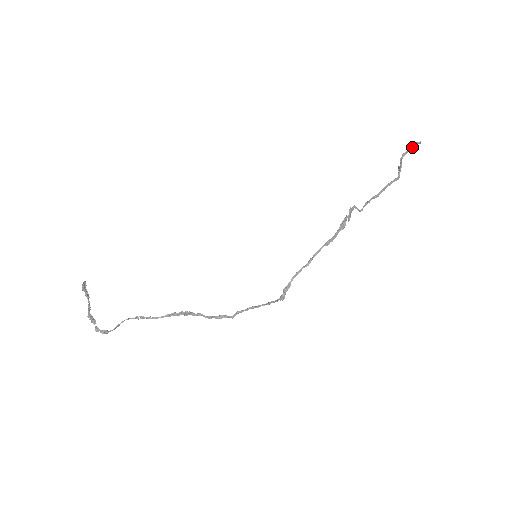
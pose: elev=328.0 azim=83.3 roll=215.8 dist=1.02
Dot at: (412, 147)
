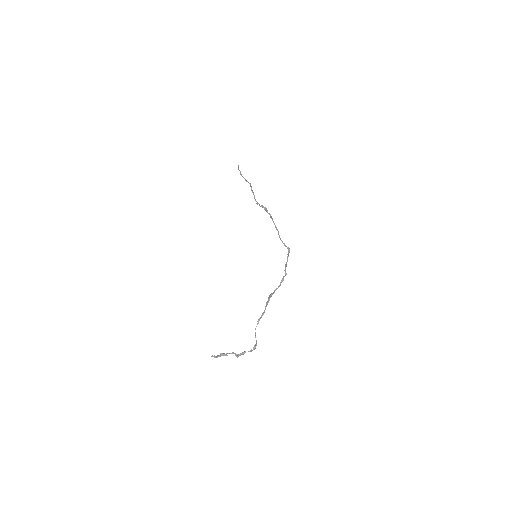
Dot at: (239, 170)
